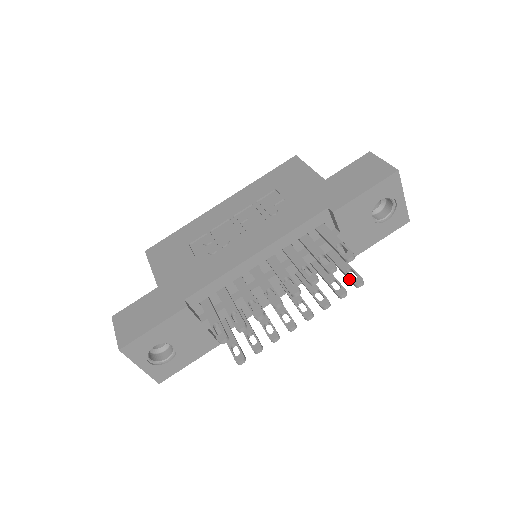
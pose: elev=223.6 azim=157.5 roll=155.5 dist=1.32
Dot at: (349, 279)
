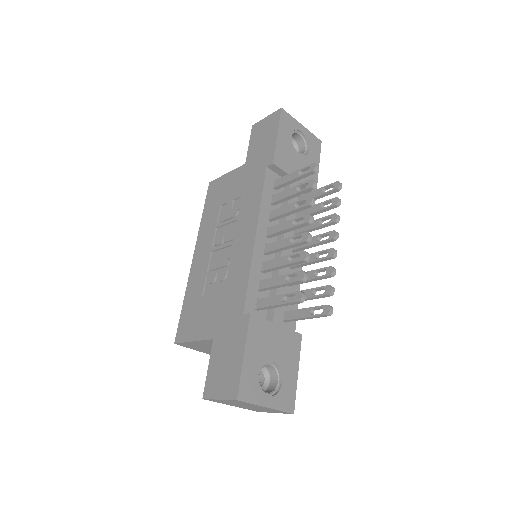
Dot at: (330, 193)
